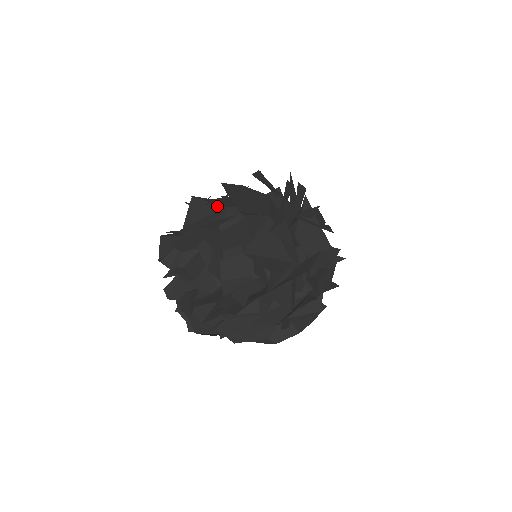
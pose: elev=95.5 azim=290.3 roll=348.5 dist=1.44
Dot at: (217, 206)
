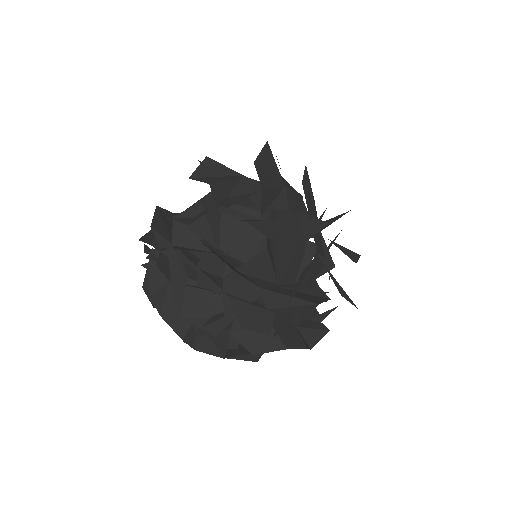
Dot at: (273, 278)
